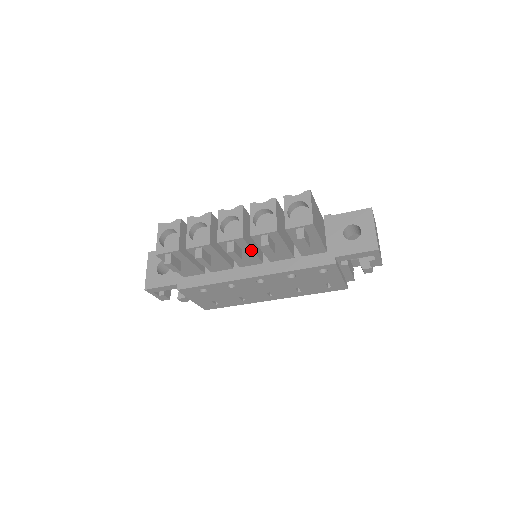
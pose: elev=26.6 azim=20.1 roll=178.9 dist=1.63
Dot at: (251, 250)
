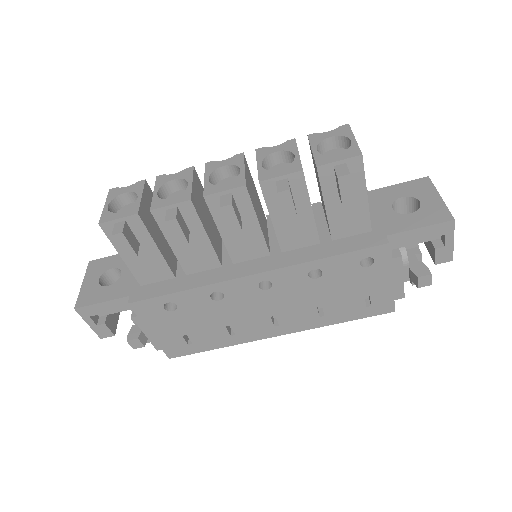
Dot at: (255, 220)
